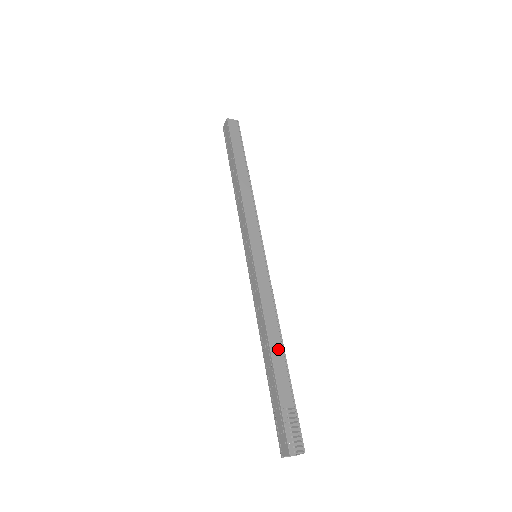
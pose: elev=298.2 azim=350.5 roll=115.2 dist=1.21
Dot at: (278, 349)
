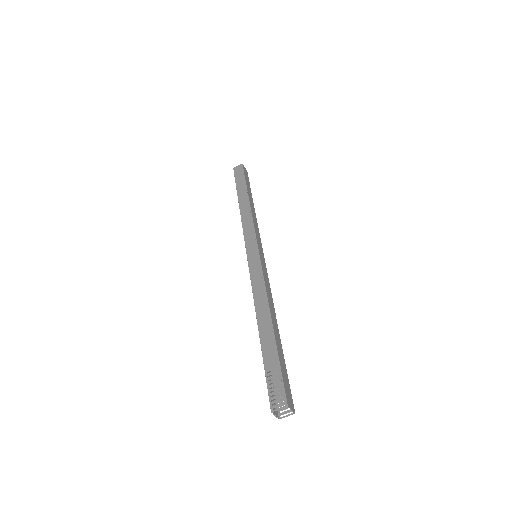
Dot at: (265, 323)
